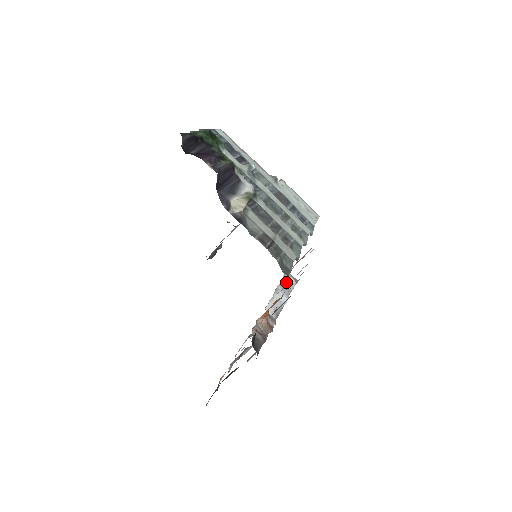
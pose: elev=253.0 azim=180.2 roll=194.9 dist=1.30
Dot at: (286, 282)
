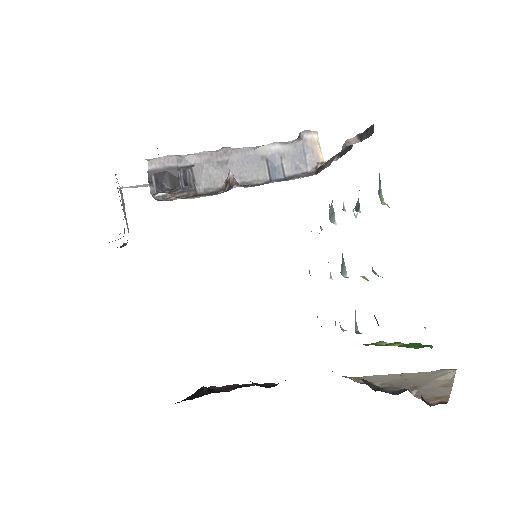
Dot at: occluded
